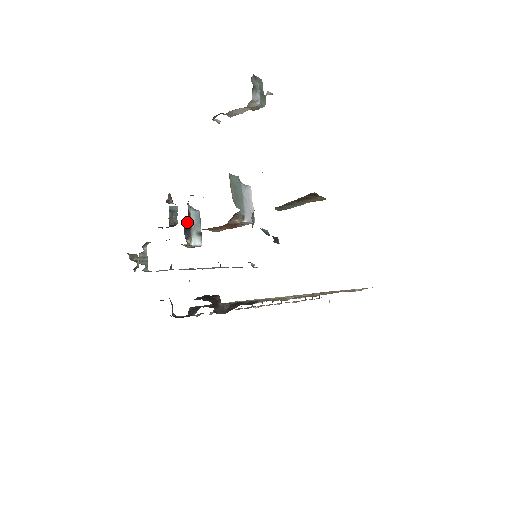
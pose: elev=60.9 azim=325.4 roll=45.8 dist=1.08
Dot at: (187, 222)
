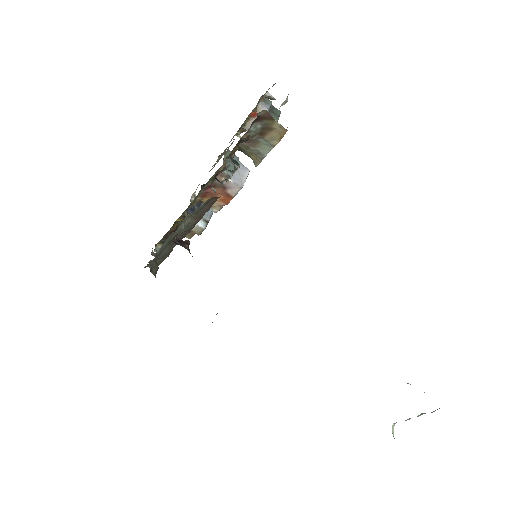
Dot at: (197, 206)
